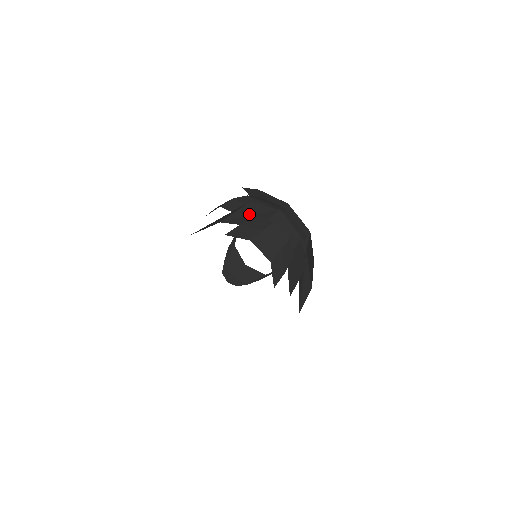
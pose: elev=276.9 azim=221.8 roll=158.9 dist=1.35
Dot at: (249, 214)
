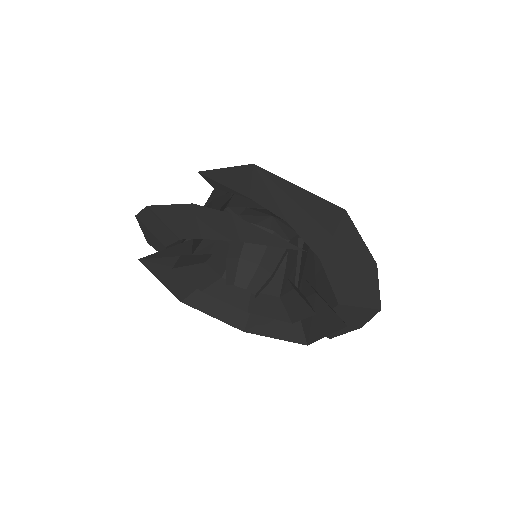
Dot at: occluded
